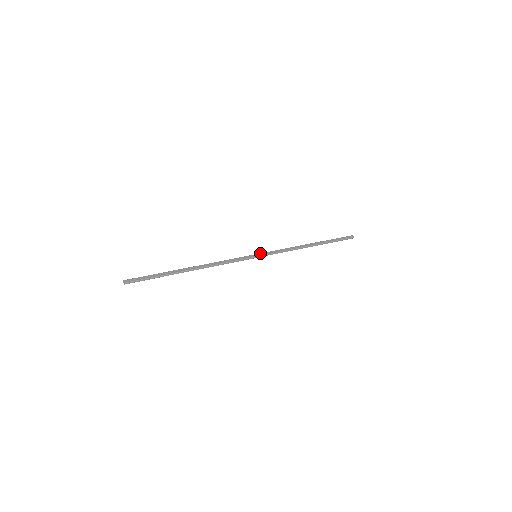
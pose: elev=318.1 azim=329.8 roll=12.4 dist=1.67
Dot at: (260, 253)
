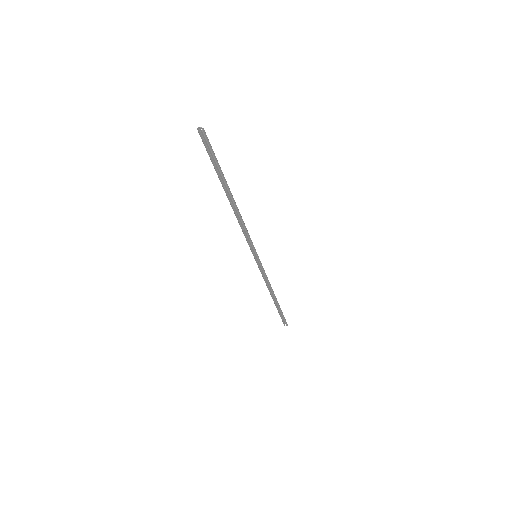
Dot at: (256, 258)
